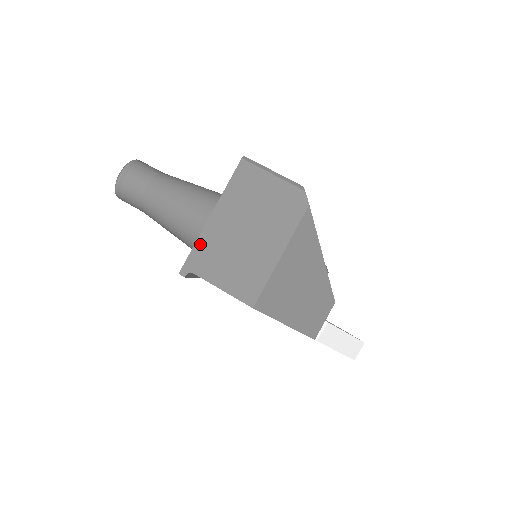
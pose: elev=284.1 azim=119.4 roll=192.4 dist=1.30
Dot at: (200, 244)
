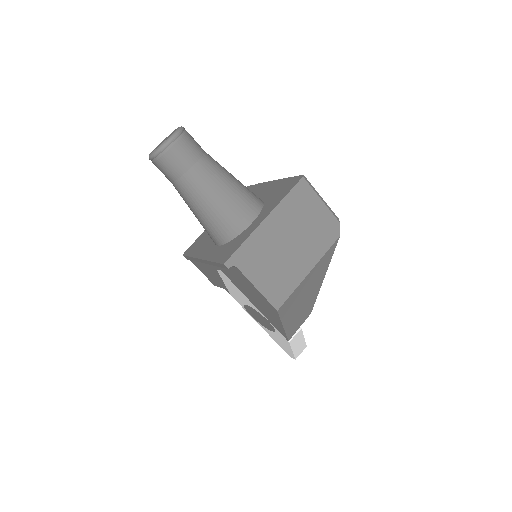
Dot at: (250, 242)
